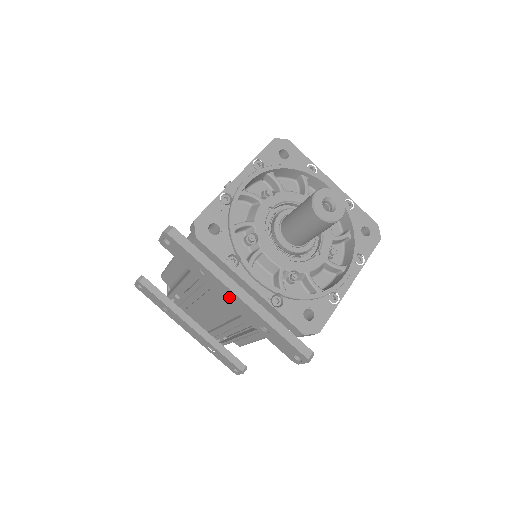
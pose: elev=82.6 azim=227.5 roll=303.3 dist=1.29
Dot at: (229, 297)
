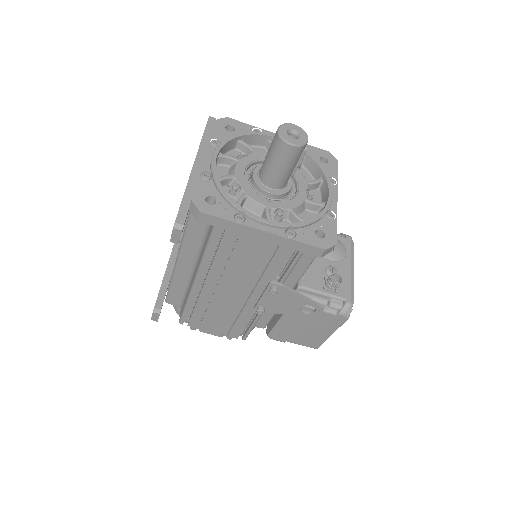
Dot at: occluded
